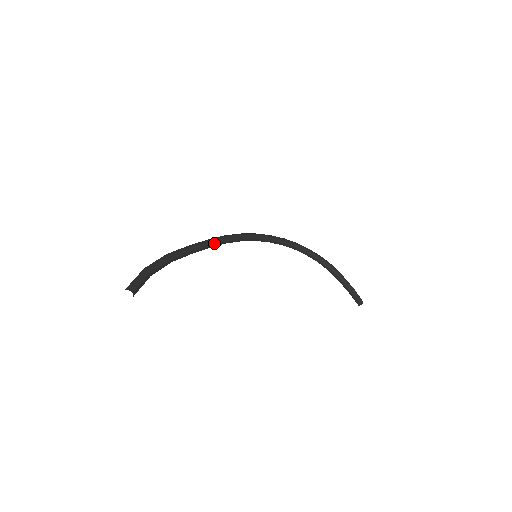
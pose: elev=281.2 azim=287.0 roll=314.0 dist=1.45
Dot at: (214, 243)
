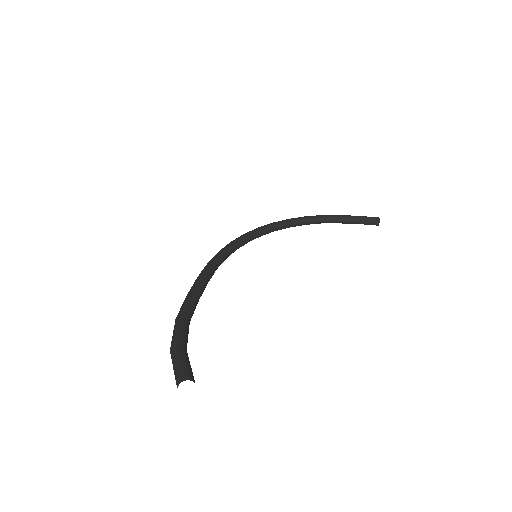
Dot at: (207, 274)
